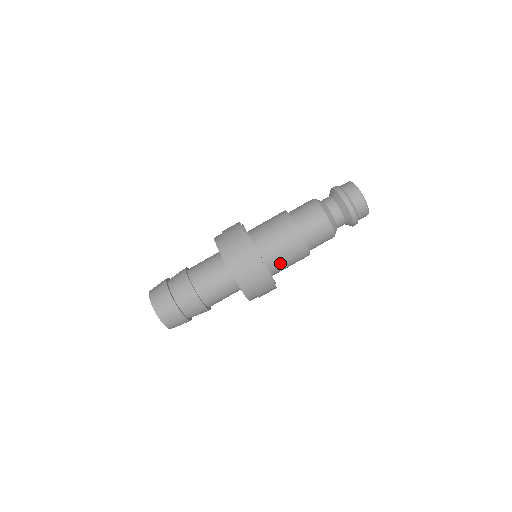
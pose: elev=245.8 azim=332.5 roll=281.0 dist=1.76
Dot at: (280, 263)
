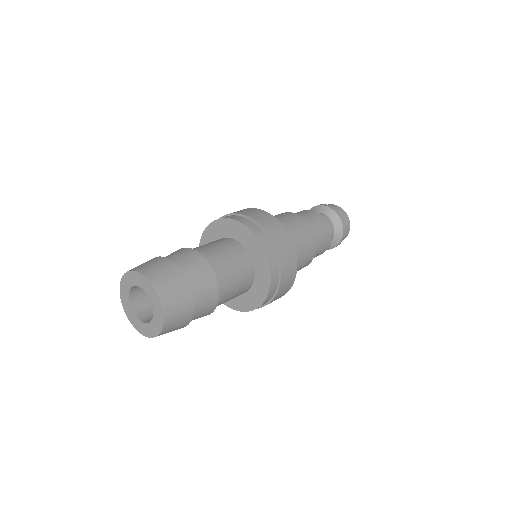
Dot at: occluded
